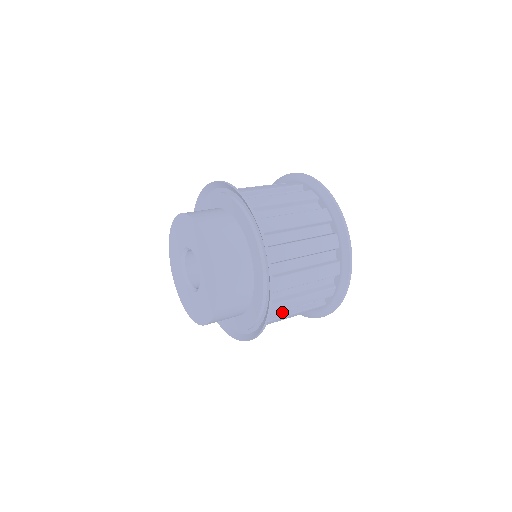
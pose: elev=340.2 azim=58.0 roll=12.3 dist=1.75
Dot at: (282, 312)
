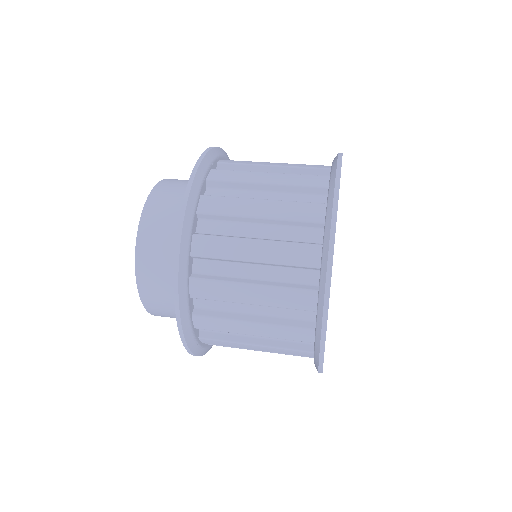
Dot at: occluded
